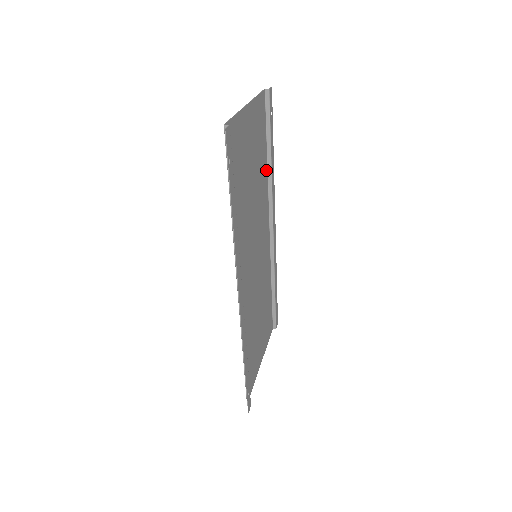
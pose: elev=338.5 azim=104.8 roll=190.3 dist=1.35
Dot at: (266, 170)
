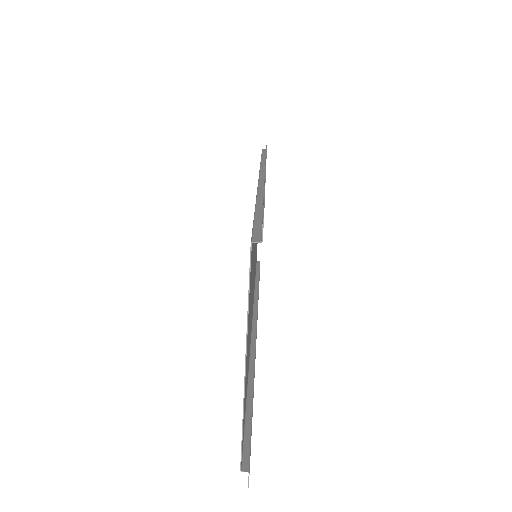
Dot at: occluded
